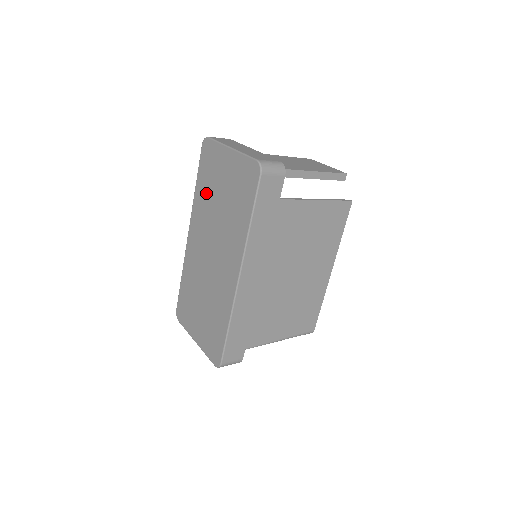
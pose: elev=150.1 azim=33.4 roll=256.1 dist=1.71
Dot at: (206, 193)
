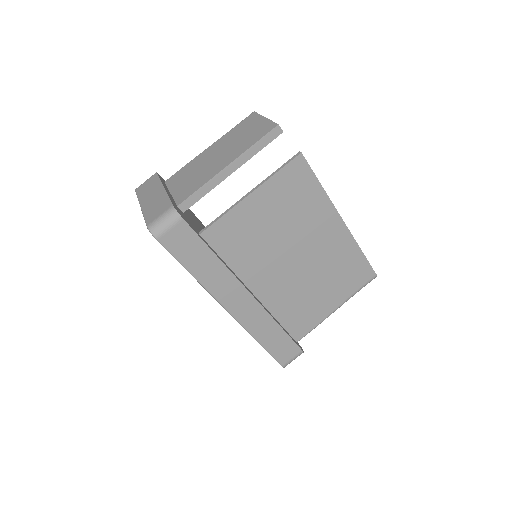
Dot at: occluded
